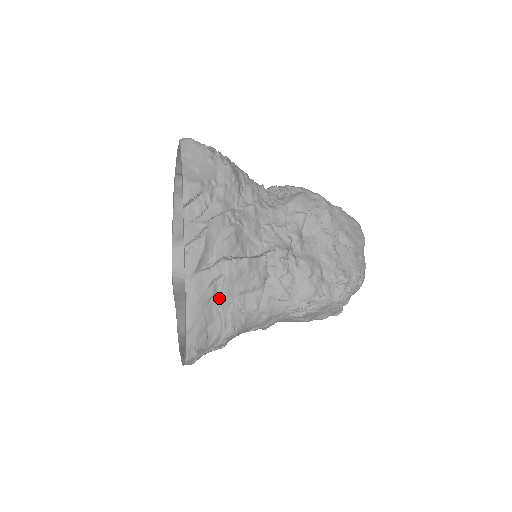
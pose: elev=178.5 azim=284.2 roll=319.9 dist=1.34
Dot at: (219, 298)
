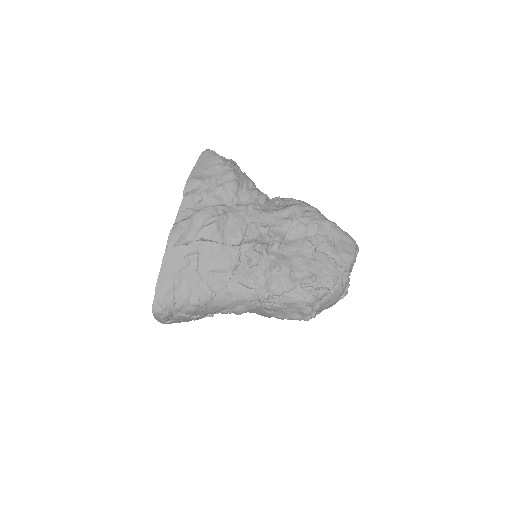
Dot at: (191, 270)
